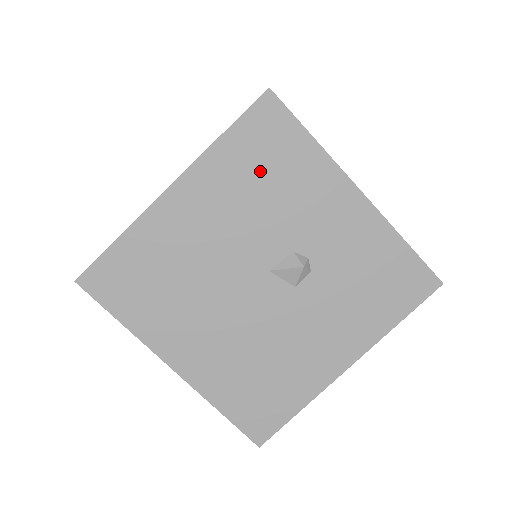
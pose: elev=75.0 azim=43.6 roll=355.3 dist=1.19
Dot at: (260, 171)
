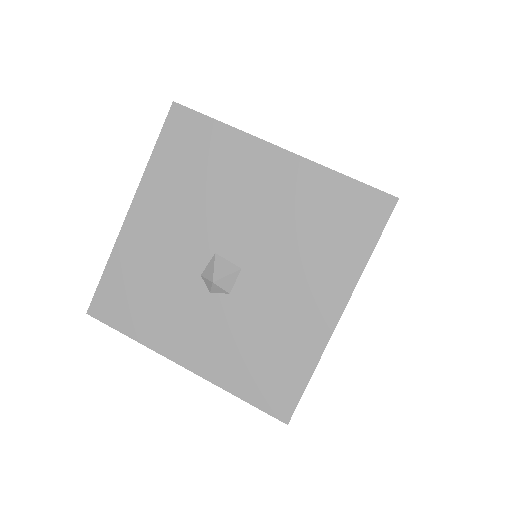
Dot at: occluded
